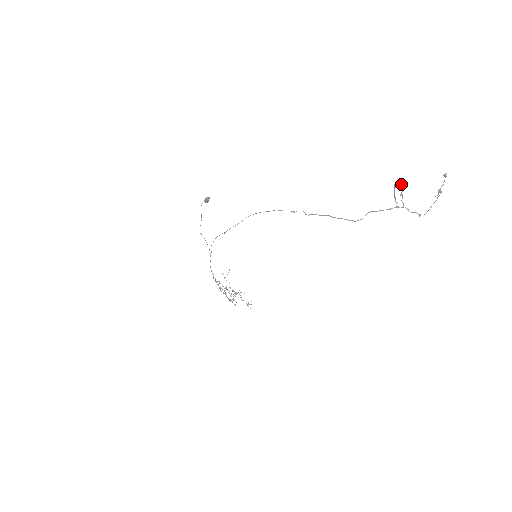
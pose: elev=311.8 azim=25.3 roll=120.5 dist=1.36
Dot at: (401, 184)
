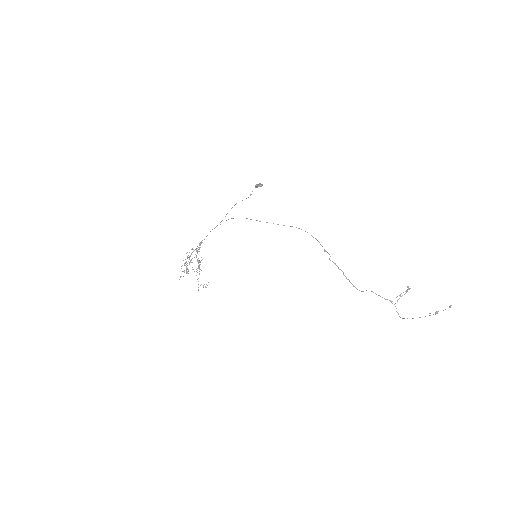
Dot at: (407, 290)
